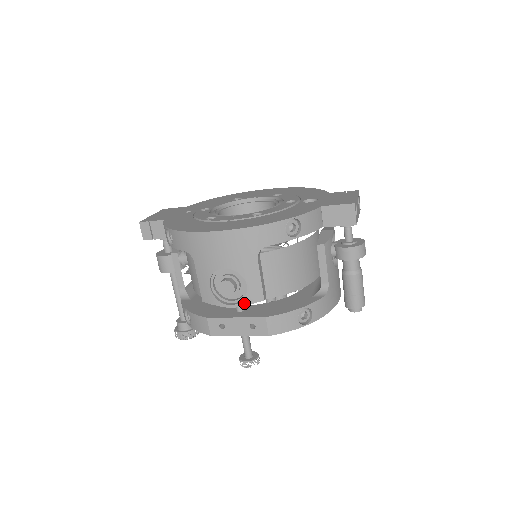
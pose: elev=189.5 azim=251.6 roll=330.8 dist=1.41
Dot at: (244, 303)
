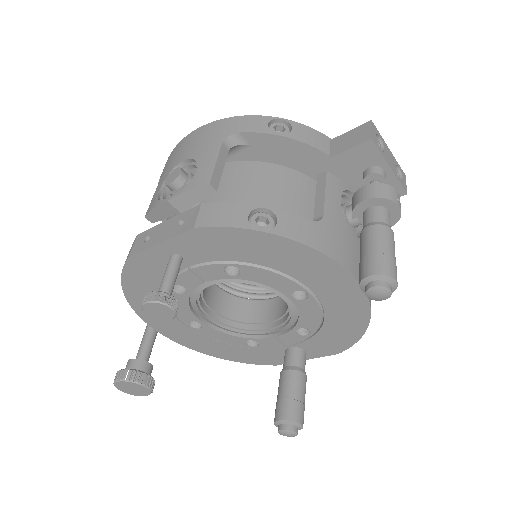
Dot at: (184, 190)
